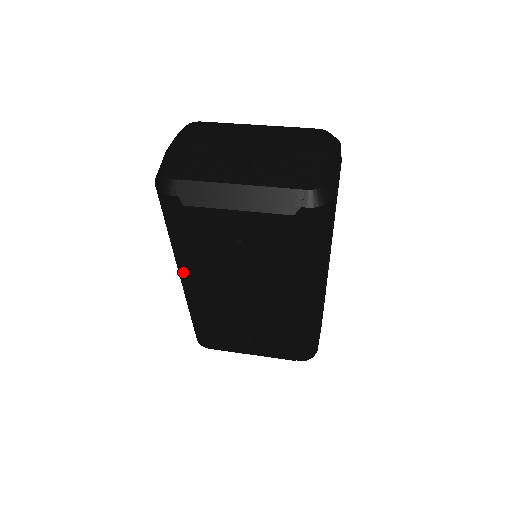
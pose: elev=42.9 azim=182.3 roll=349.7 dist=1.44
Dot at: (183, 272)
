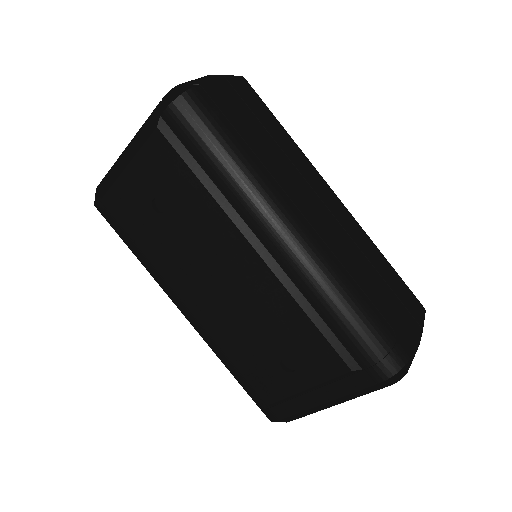
Dot at: (169, 296)
